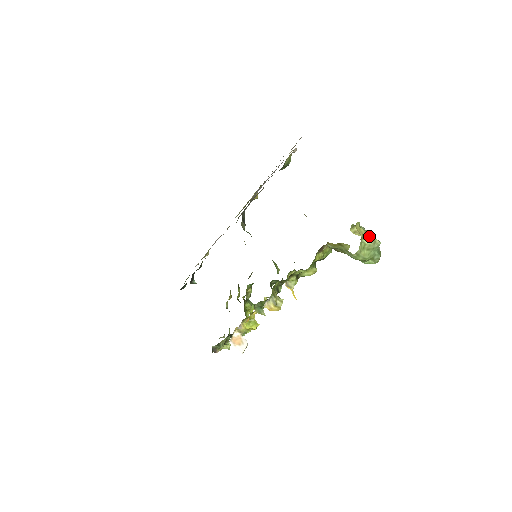
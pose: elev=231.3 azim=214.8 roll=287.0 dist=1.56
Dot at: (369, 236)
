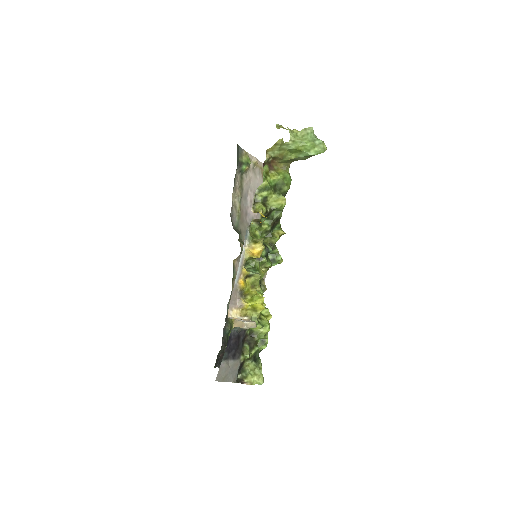
Dot at: occluded
